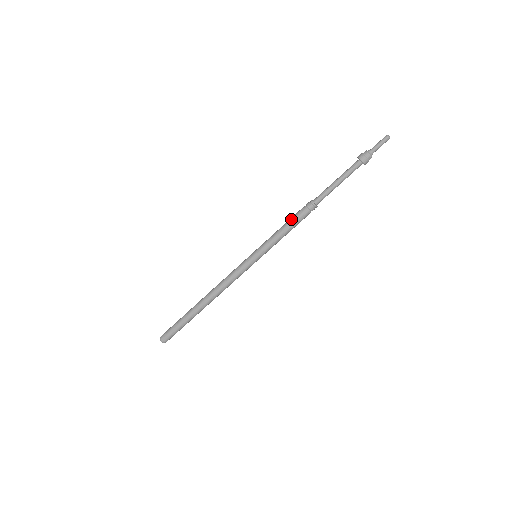
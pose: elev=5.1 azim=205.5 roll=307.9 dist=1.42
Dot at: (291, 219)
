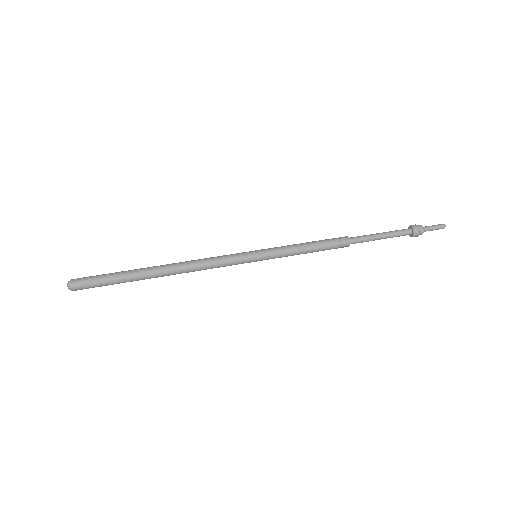
Dot at: occluded
